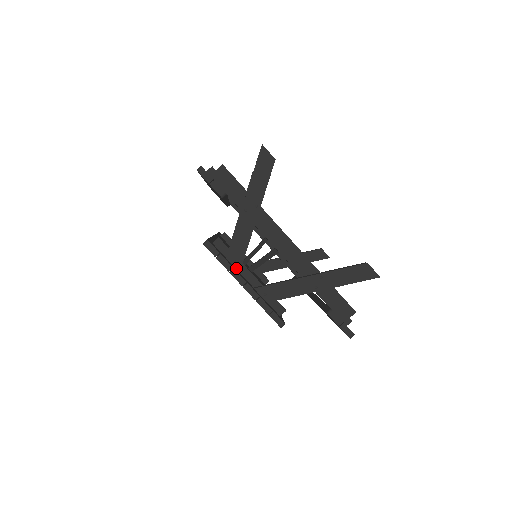
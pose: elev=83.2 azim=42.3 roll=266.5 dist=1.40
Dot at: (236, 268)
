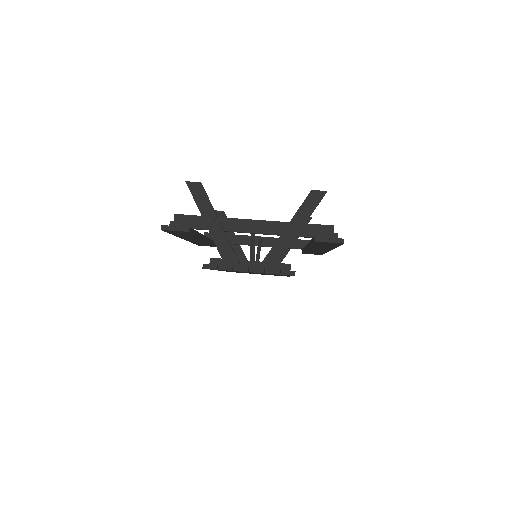
Dot at: occluded
